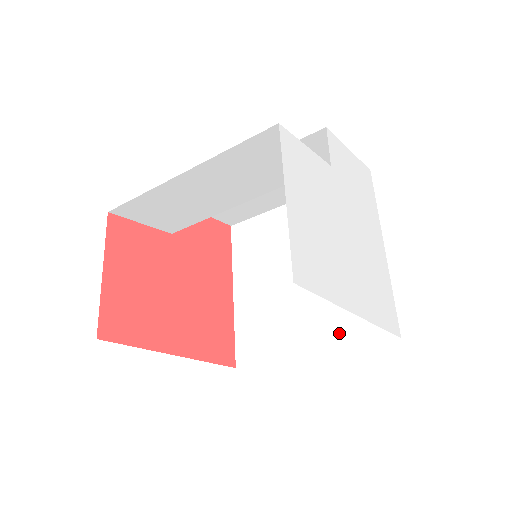
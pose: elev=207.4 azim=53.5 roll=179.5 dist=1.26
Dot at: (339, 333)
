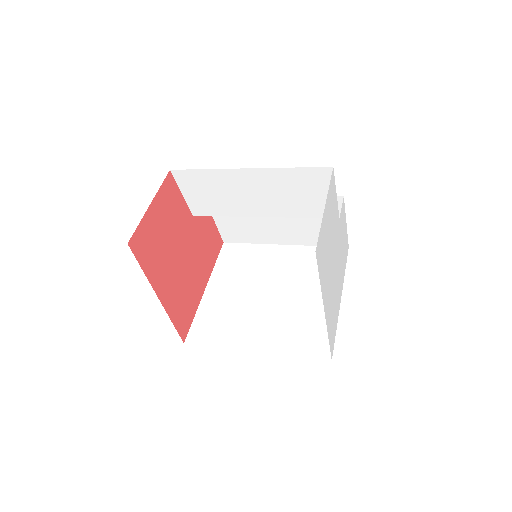
Dot at: (285, 343)
